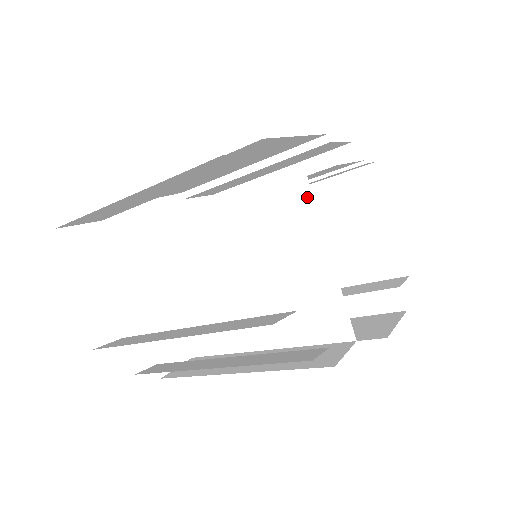
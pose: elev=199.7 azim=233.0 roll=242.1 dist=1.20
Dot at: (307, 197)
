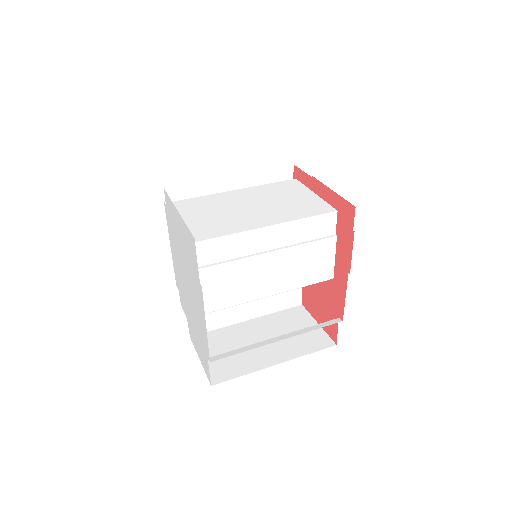
Dot at: occluded
